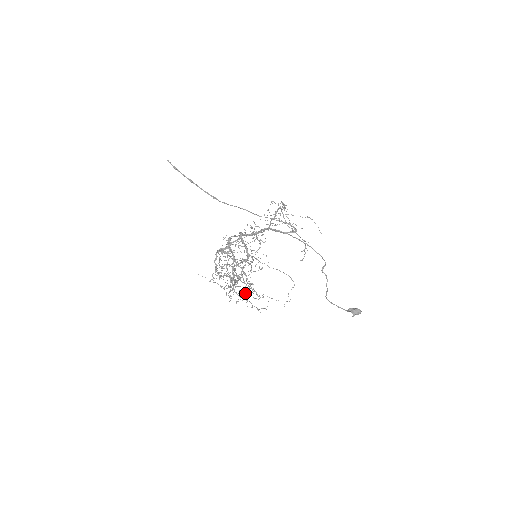
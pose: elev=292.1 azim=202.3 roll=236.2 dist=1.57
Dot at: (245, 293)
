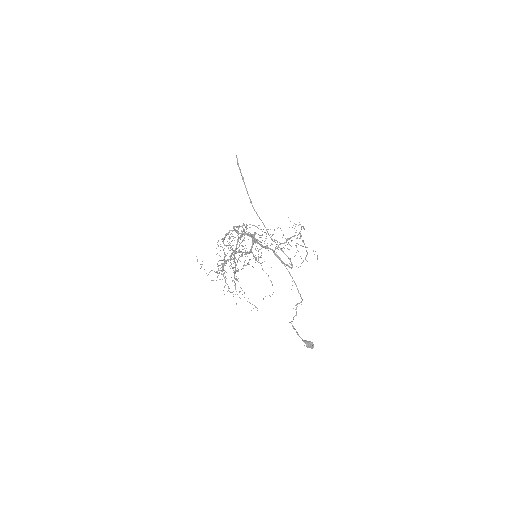
Dot at: occluded
